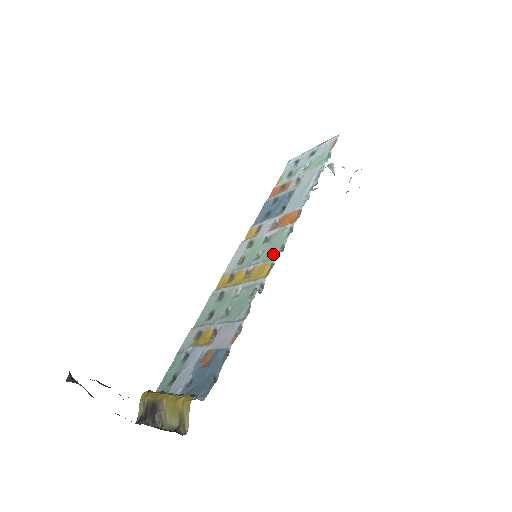
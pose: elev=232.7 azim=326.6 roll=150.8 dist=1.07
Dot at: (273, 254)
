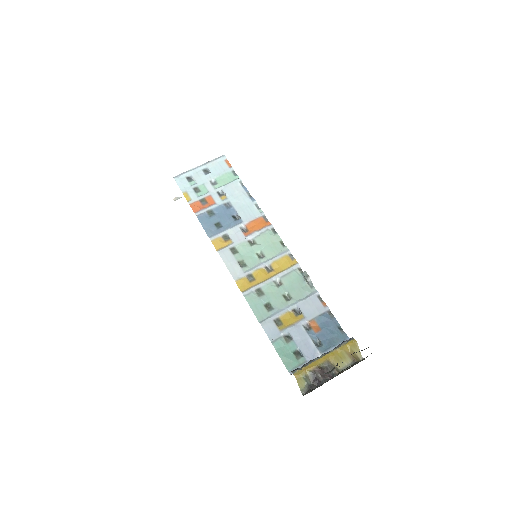
Dot at: (280, 249)
